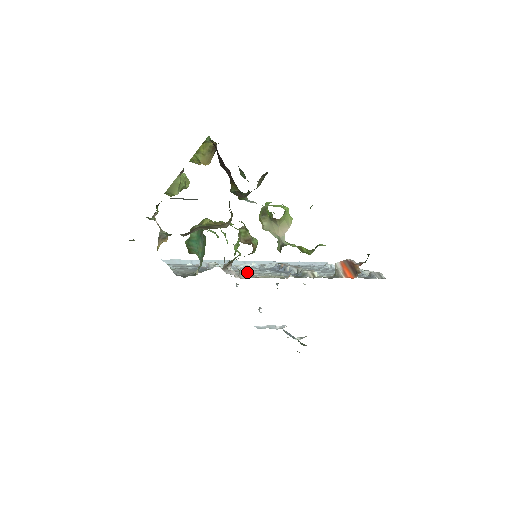
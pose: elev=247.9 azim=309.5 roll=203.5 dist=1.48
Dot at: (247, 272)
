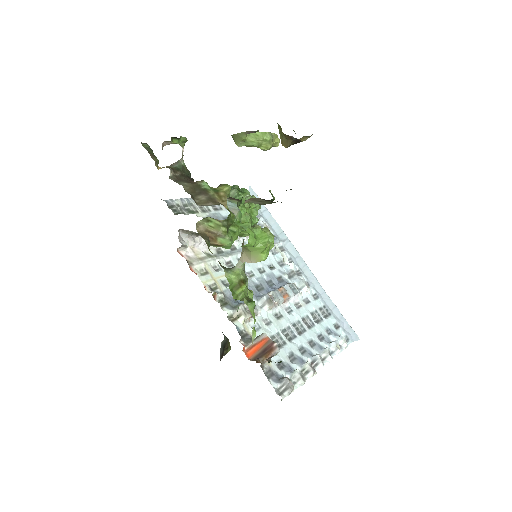
Dot at: (224, 256)
